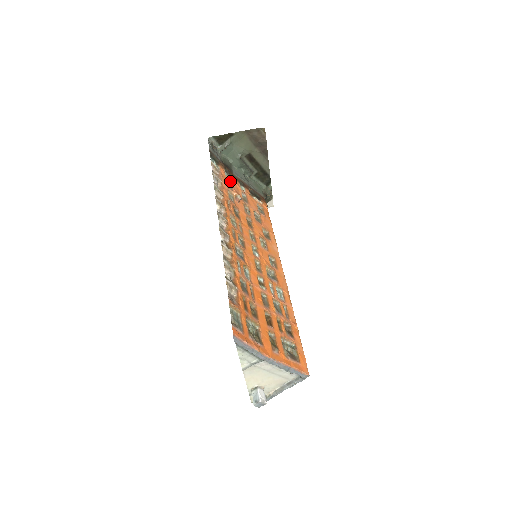
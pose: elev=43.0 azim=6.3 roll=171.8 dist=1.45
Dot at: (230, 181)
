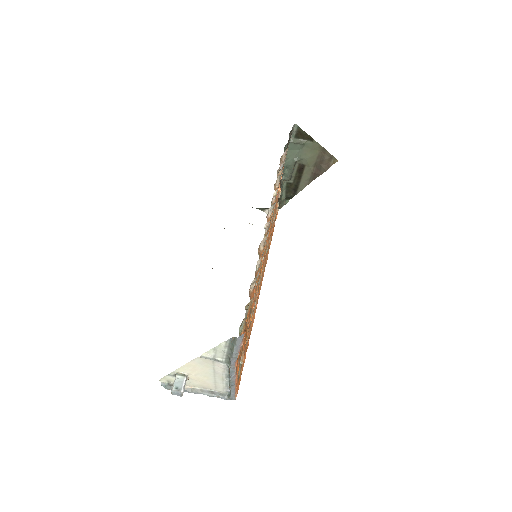
Dot at: occluded
